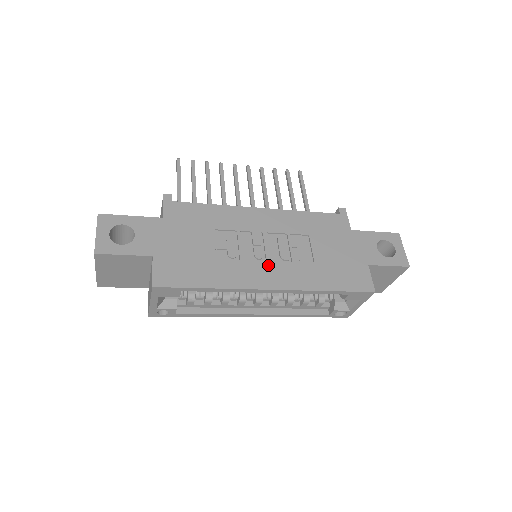
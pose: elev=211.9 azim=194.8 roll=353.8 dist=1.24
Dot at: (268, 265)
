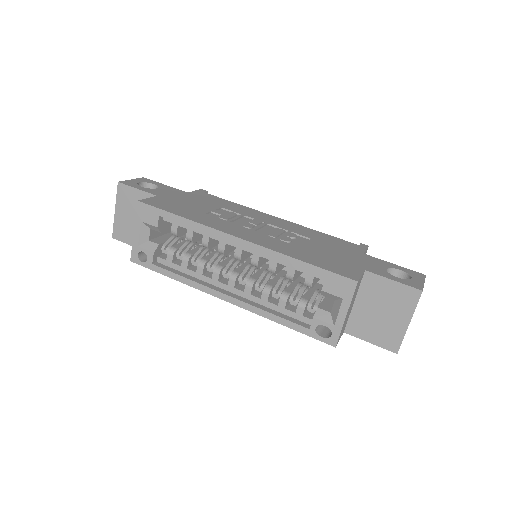
Dot at: (250, 231)
